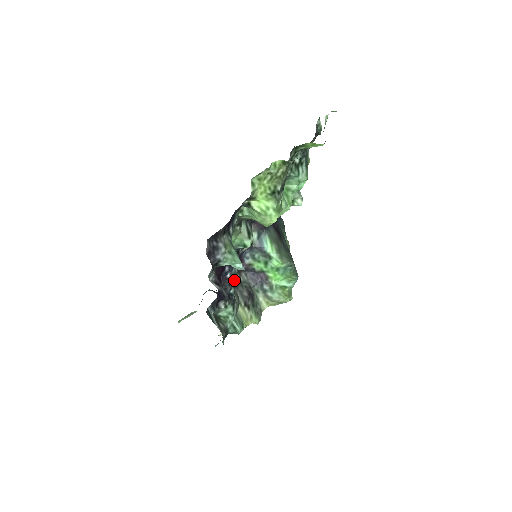
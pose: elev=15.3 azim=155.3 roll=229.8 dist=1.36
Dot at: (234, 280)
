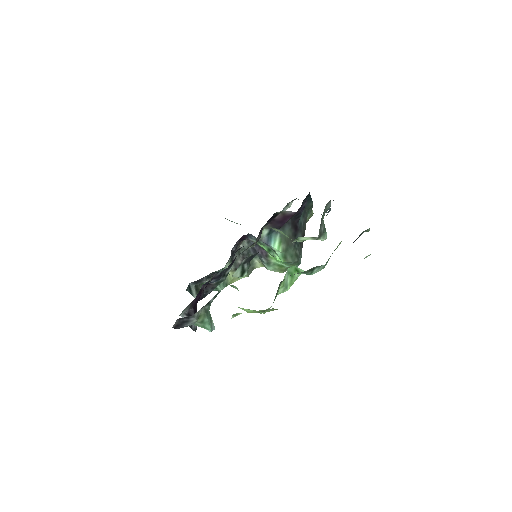
Dot at: (219, 284)
